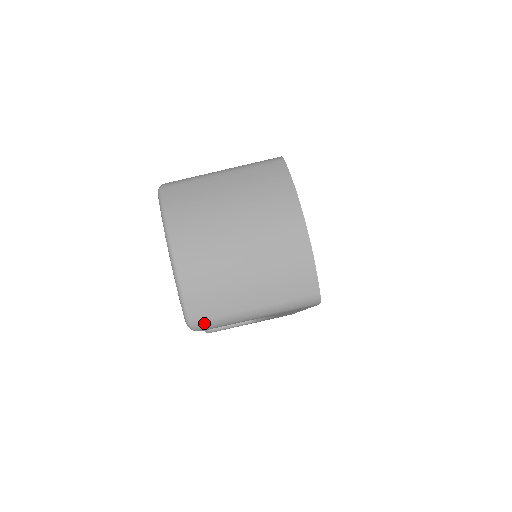
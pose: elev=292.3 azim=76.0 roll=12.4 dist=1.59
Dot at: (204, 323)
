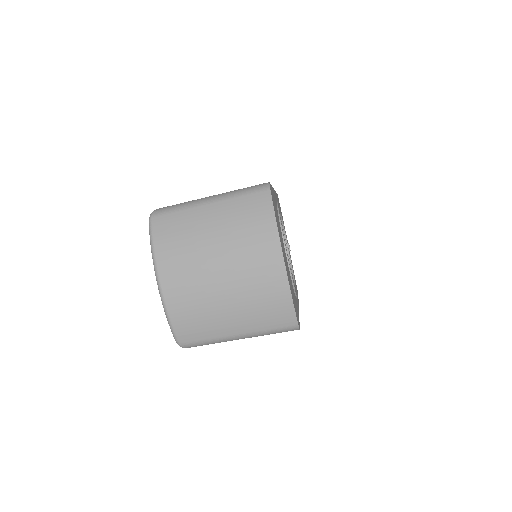
Dot at: (192, 344)
